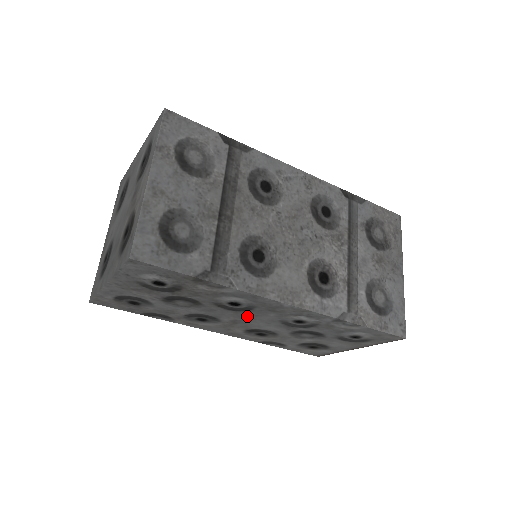
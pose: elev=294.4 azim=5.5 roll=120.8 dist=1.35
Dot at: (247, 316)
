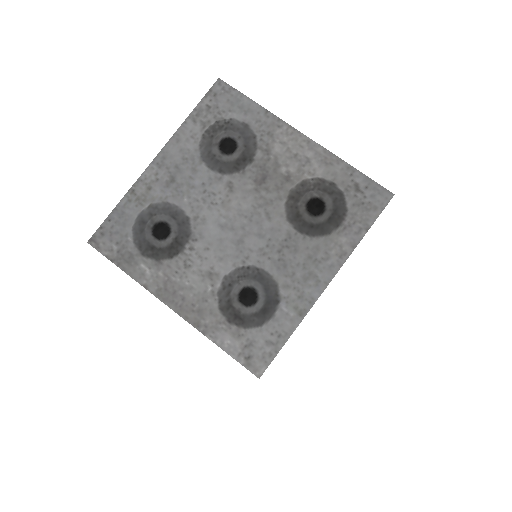
Dot at: occluded
